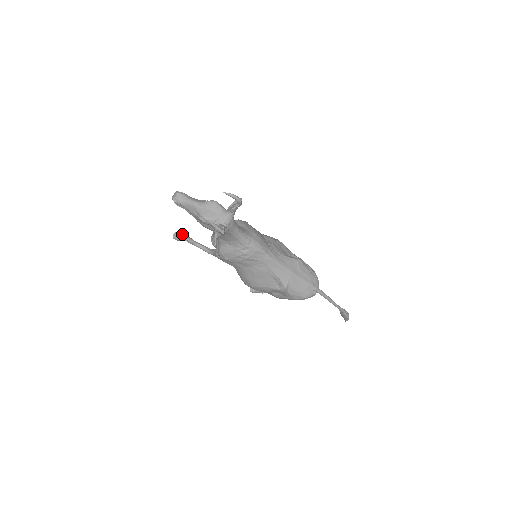
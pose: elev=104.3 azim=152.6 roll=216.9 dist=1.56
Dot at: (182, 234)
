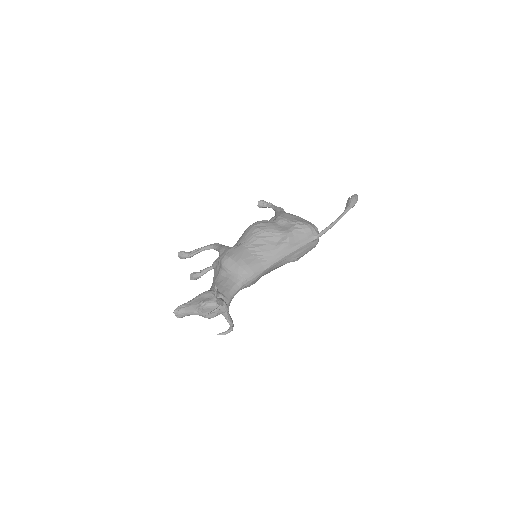
Dot at: (195, 276)
